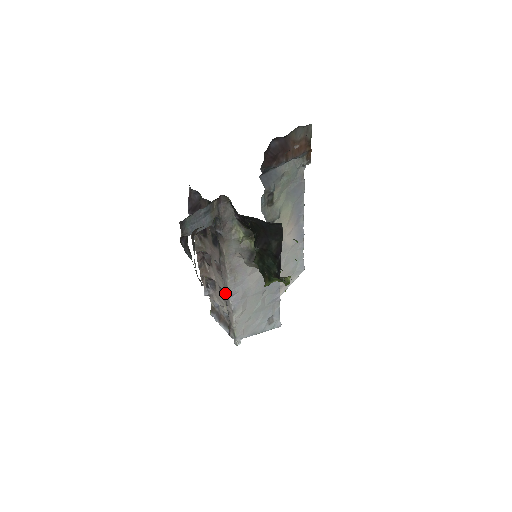
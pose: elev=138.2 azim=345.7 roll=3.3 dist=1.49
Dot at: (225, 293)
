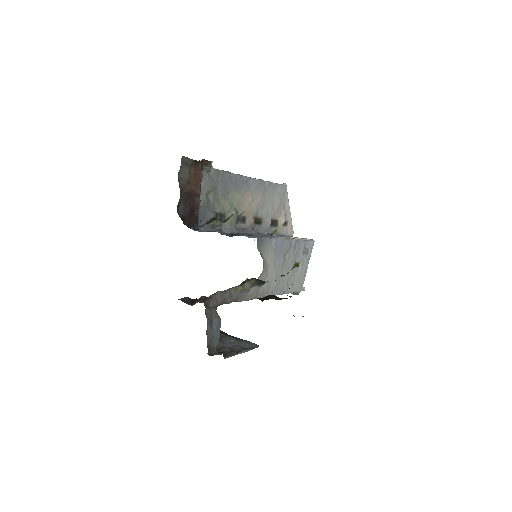
Dot at: occluded
